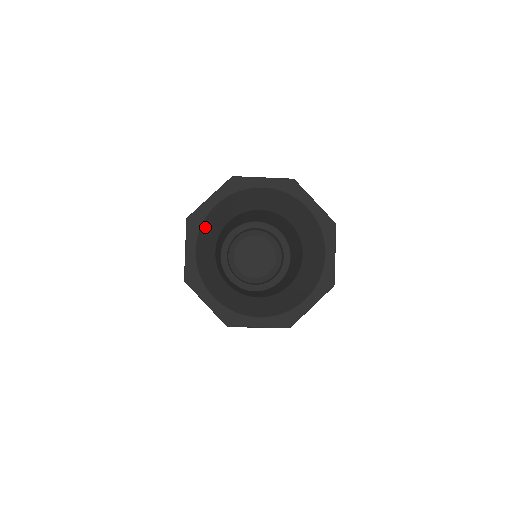
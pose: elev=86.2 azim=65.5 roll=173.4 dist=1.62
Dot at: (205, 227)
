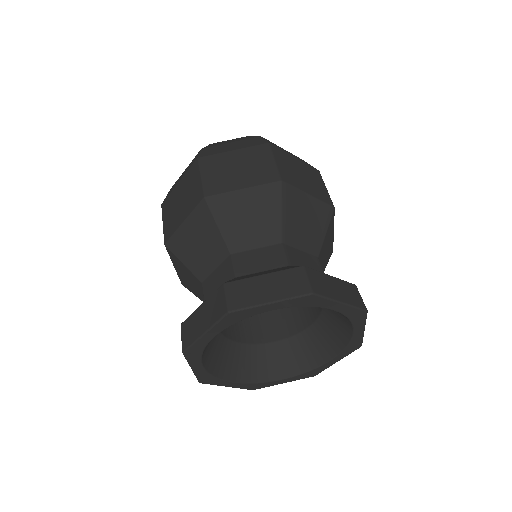
Dot at: (217, 369)
